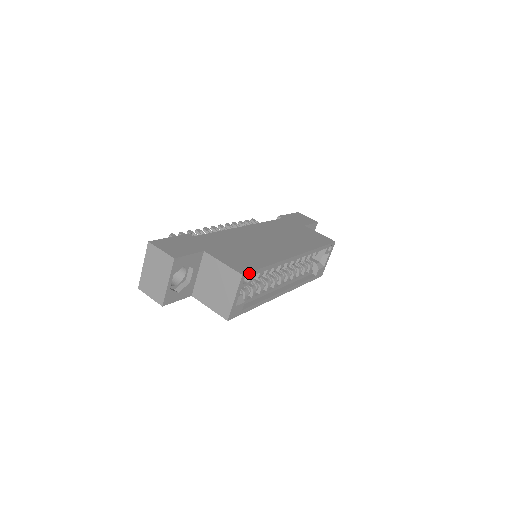
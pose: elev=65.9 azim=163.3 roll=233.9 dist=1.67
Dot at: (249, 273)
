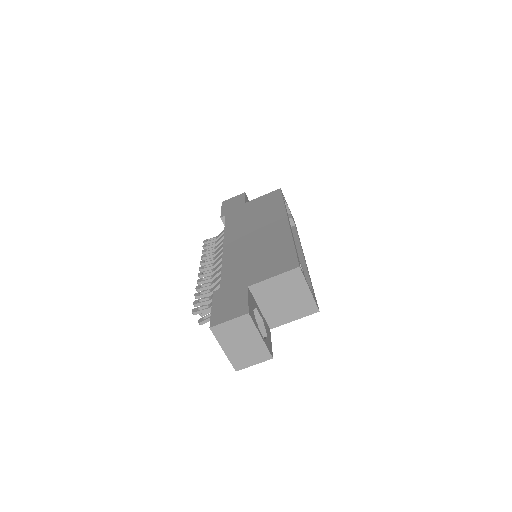
Dot at: (298, 261)
